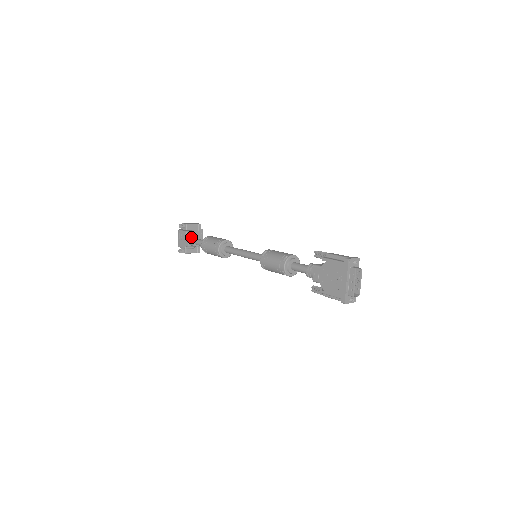
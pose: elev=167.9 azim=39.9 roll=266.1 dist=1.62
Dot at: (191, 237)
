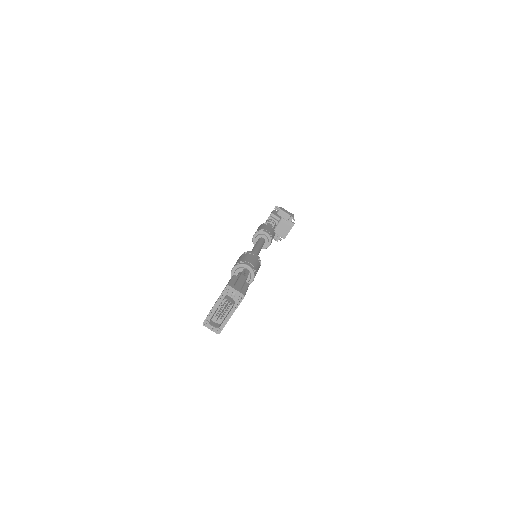
Dot at: (269, 219)
